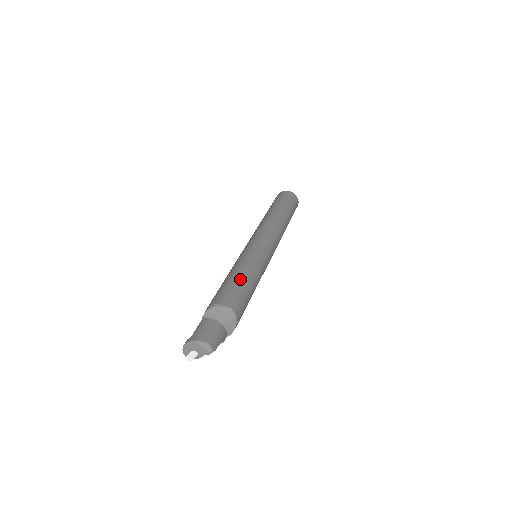
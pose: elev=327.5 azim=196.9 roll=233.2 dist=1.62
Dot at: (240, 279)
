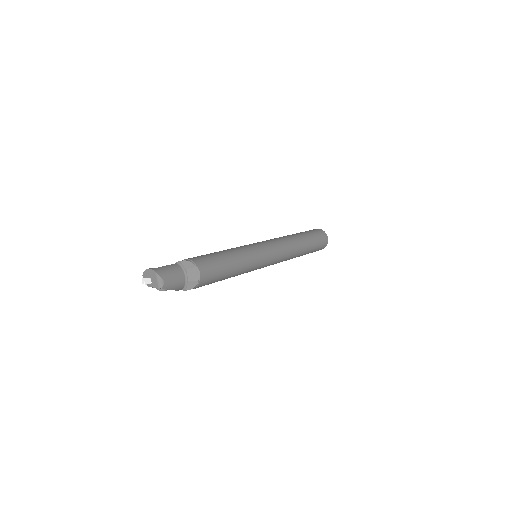
Dot at: (226, 260)
